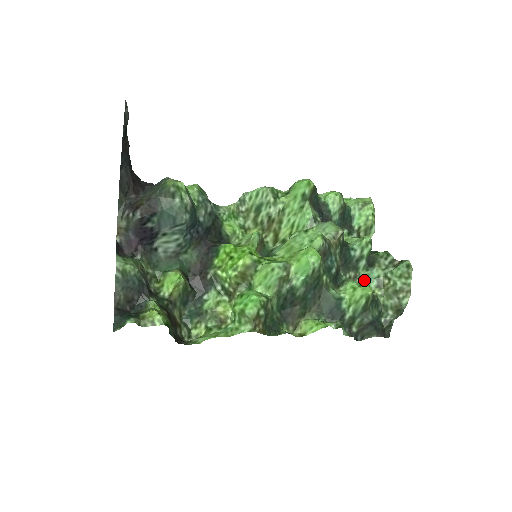
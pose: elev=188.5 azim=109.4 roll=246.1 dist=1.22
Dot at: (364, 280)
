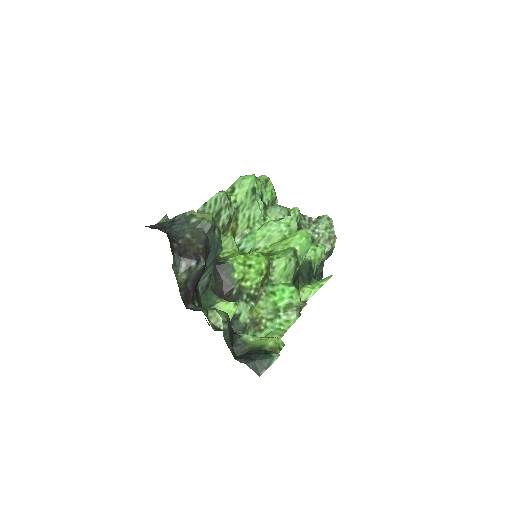
Dot at: occluded
